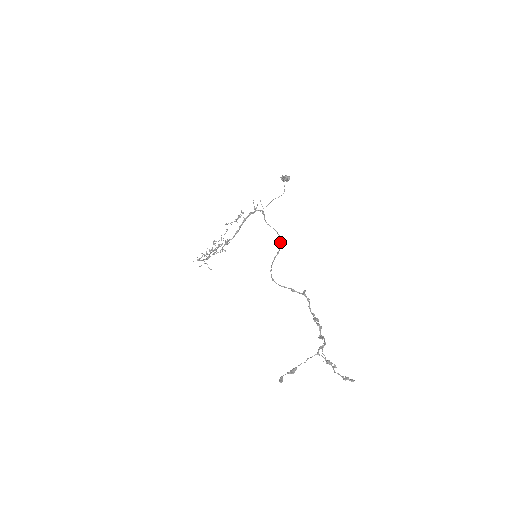
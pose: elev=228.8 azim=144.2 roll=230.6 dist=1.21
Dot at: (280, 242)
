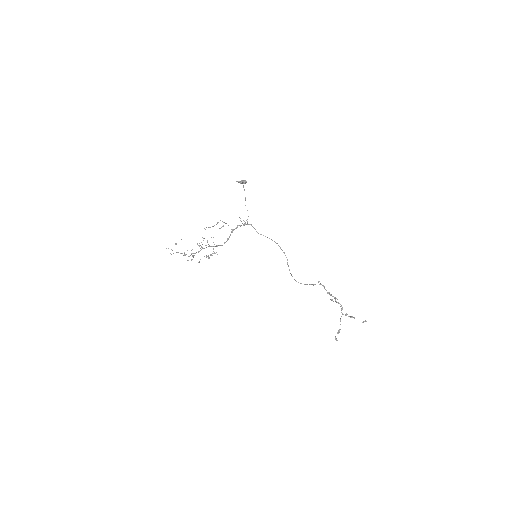
Dot at: (282, 250)
